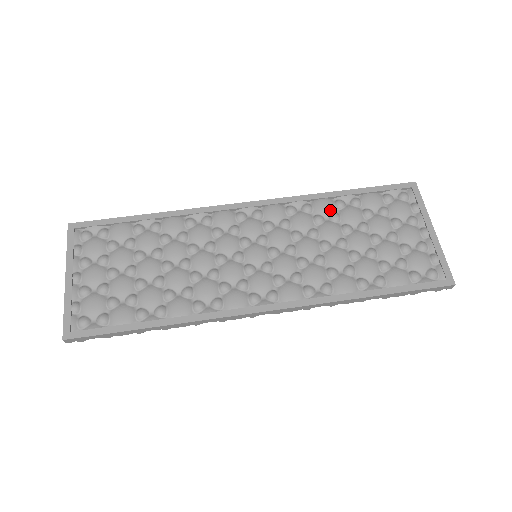
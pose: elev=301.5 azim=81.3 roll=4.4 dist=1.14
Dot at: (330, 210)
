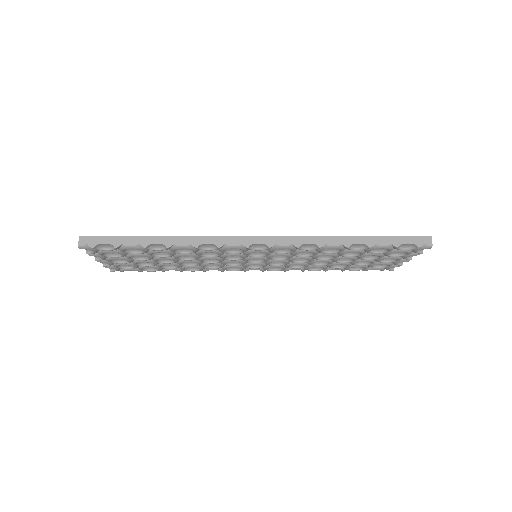
Dot at: occluded
